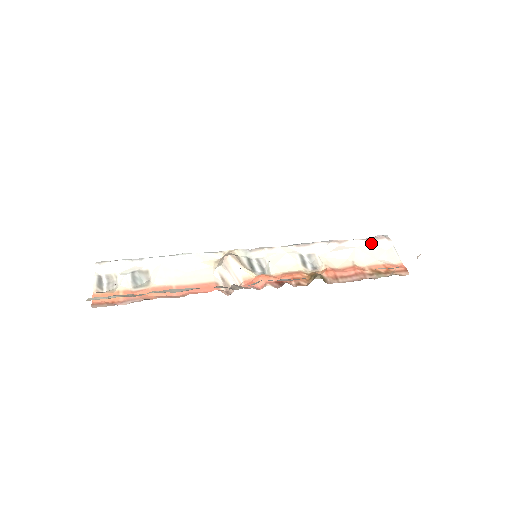
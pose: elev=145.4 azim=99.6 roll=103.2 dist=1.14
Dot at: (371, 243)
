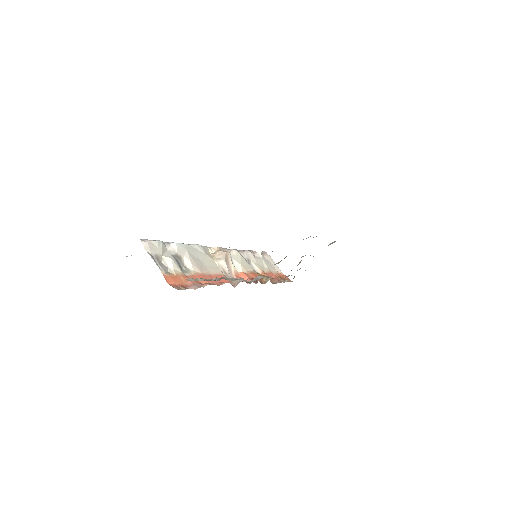
Dot at: (265, 256)
